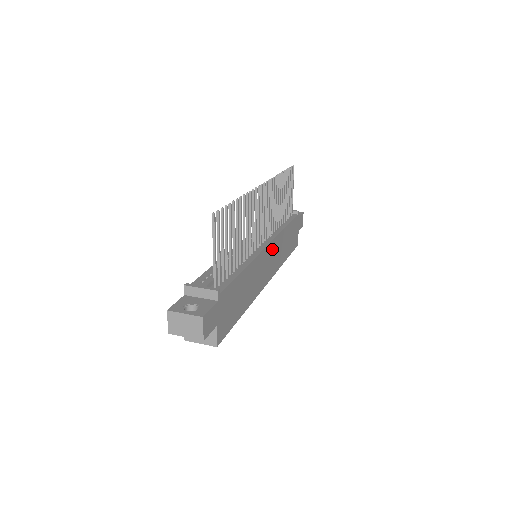
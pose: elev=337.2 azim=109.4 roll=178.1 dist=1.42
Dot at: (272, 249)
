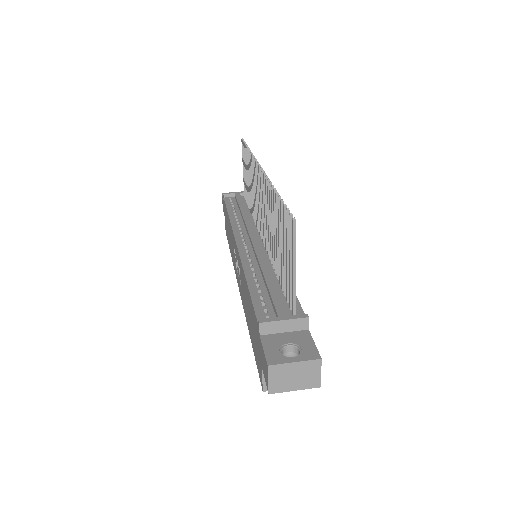
Dot at: occluded
